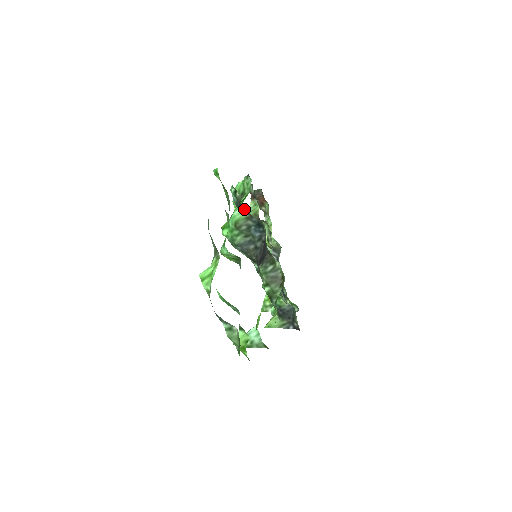
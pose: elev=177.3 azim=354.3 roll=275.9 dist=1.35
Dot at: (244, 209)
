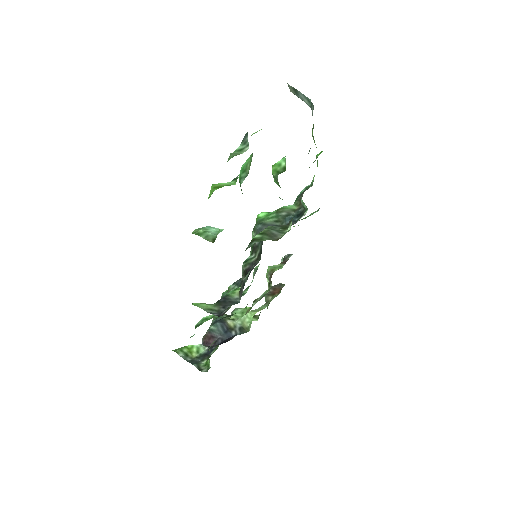
Dot at: (300, 202)
